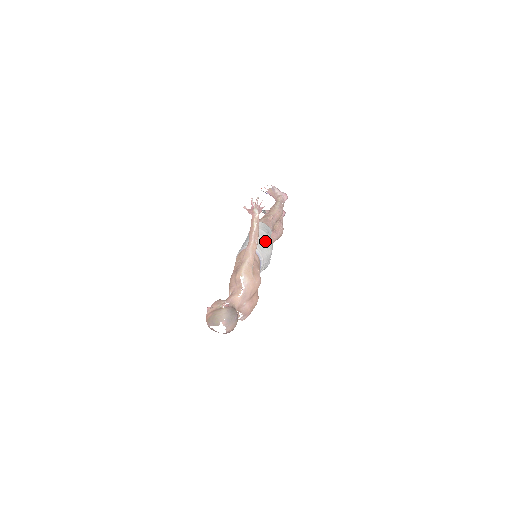
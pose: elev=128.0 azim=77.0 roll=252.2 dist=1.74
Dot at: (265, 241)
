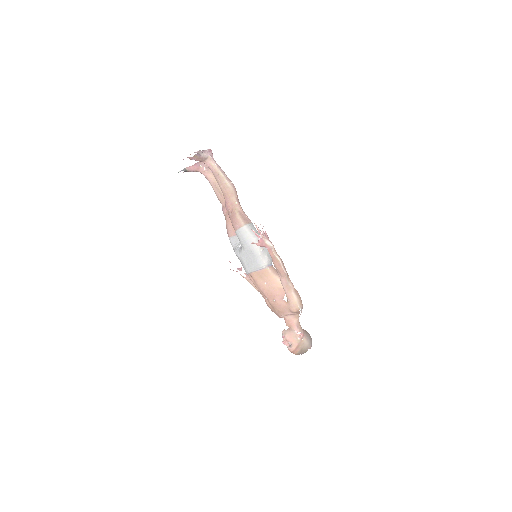
Dot at: occluded
